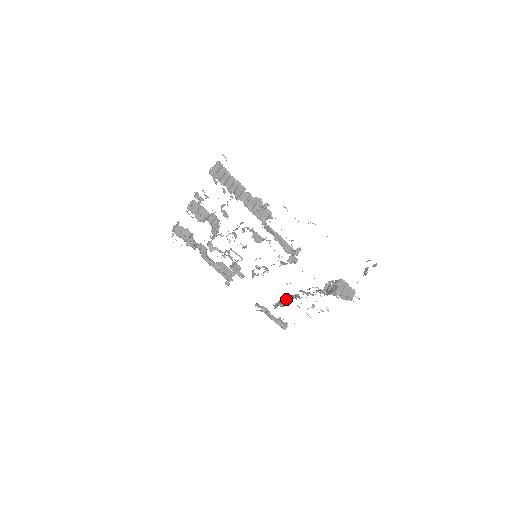
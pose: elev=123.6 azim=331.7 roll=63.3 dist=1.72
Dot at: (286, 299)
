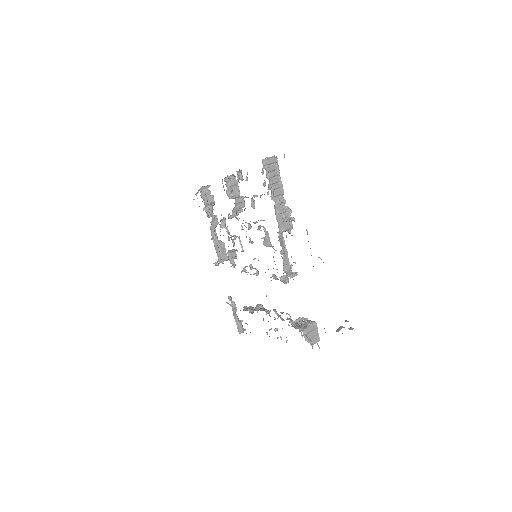
Dot at: (258, 308)
